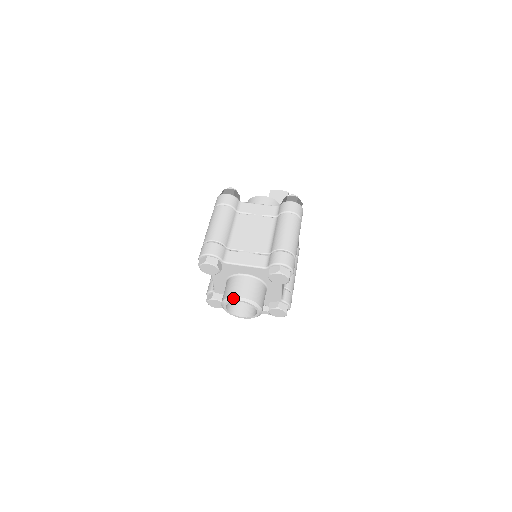
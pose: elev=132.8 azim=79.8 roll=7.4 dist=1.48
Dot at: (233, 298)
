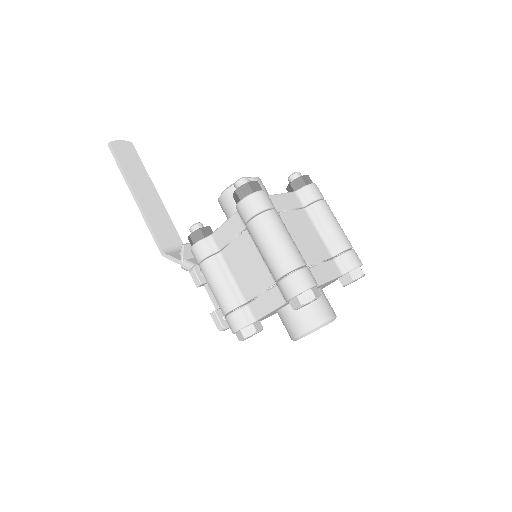
Dot at: (326, 324)
